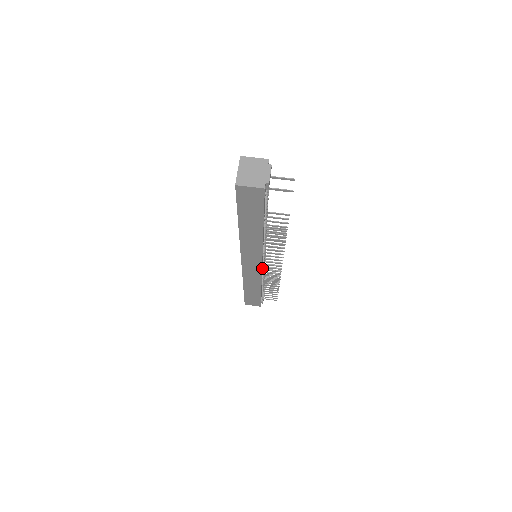
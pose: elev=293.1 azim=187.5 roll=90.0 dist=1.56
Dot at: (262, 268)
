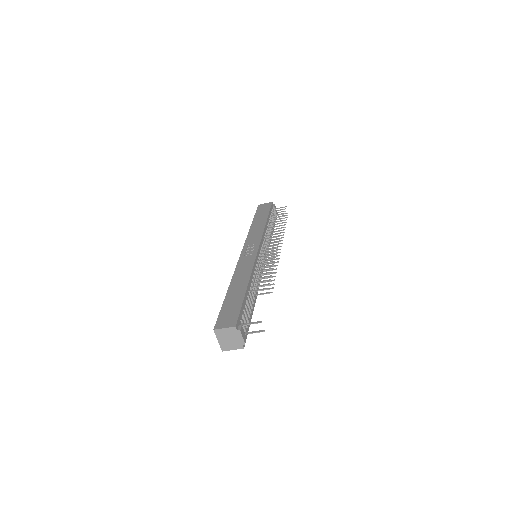
Dot at: occluded
